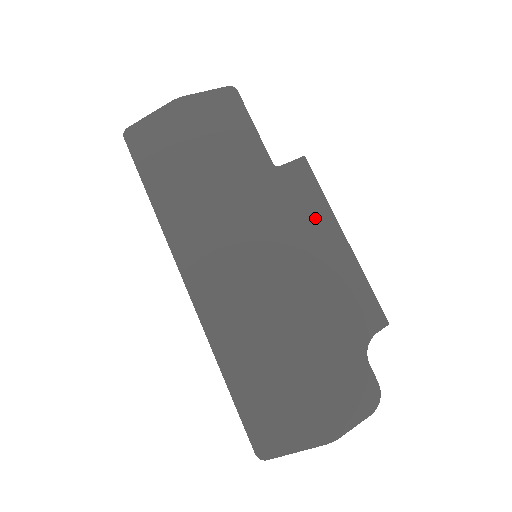
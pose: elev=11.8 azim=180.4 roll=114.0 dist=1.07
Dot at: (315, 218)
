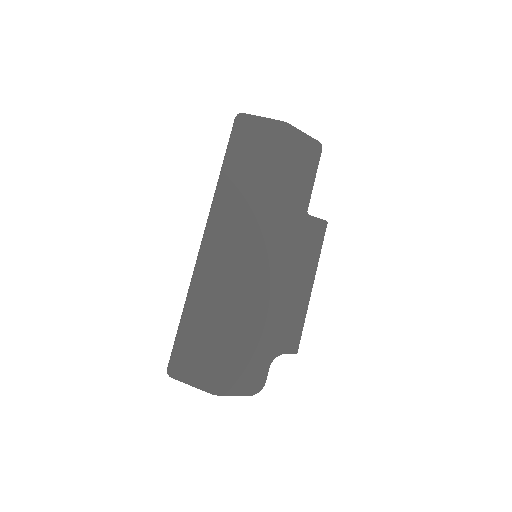
Dot at: (305, 262)
